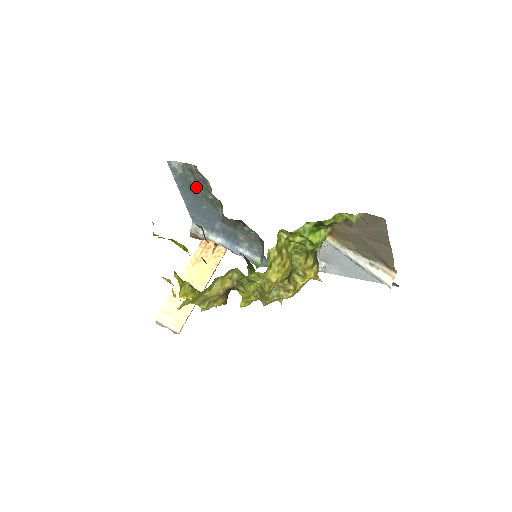
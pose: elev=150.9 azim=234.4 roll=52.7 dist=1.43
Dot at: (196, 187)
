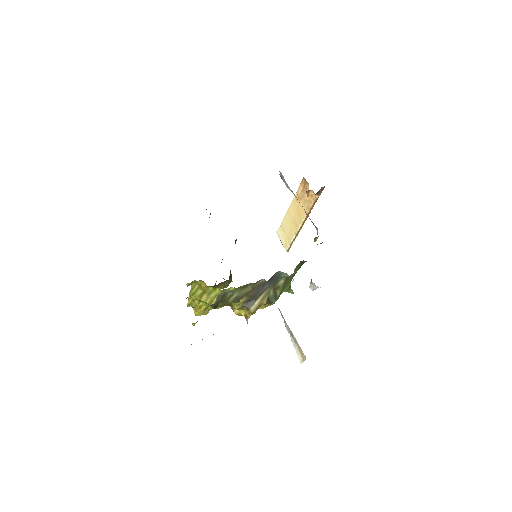
Dot at: occluded
